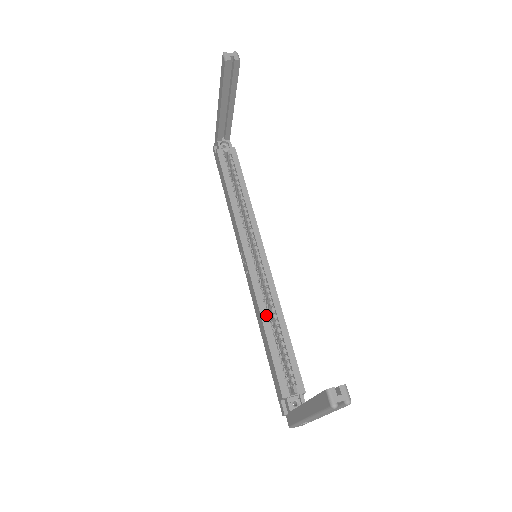
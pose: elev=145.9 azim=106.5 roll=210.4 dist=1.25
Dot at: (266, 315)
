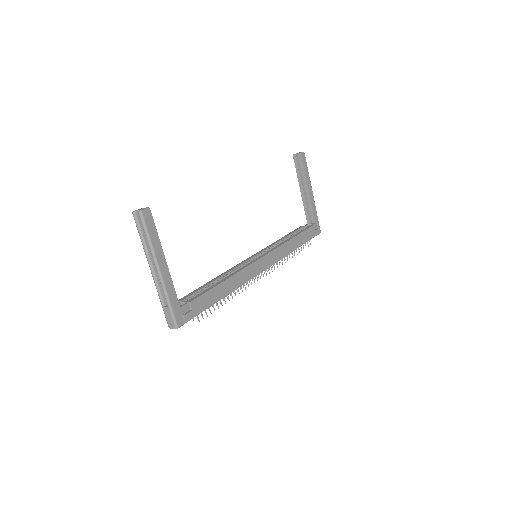
Dot at: (224, 275)
